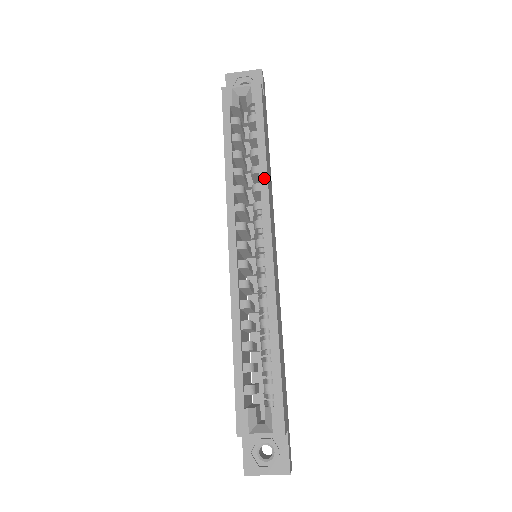
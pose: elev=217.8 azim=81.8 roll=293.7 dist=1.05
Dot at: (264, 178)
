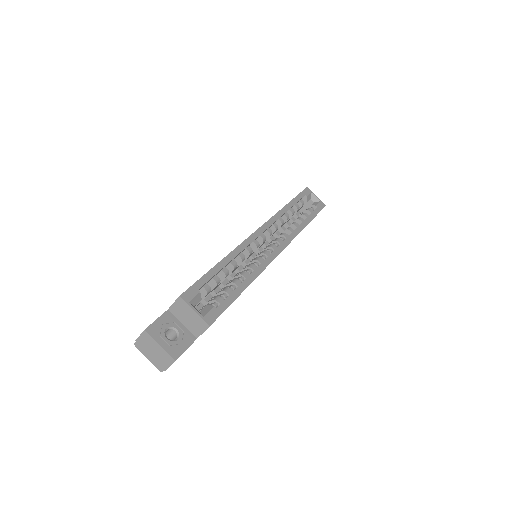
Dot at: (299, 230)
